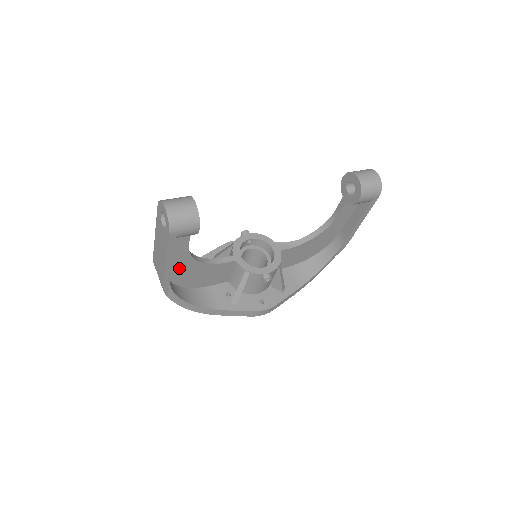
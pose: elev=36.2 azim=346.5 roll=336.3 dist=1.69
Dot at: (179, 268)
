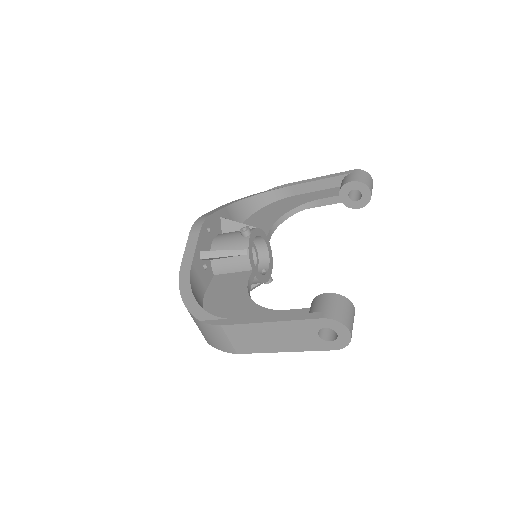
Dot at: occluded
